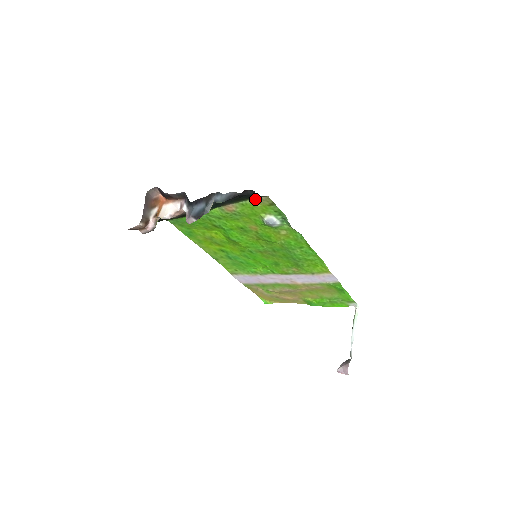
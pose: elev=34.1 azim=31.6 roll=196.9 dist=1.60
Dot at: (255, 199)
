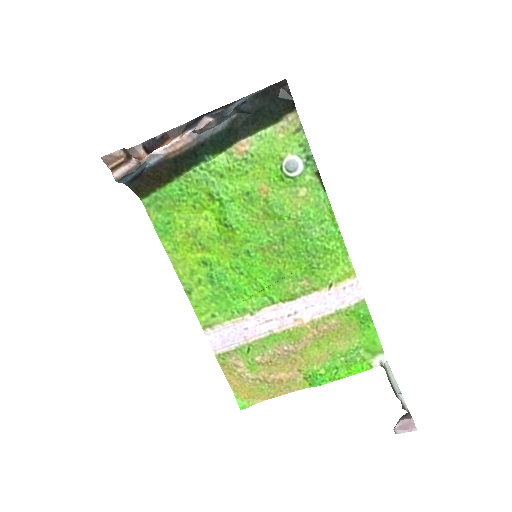
Dot at: (278, 124)
